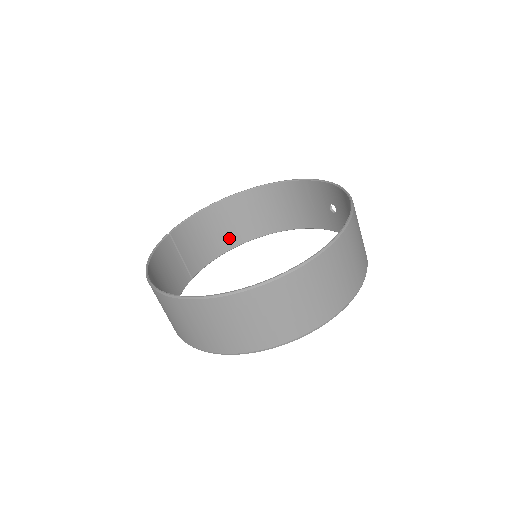
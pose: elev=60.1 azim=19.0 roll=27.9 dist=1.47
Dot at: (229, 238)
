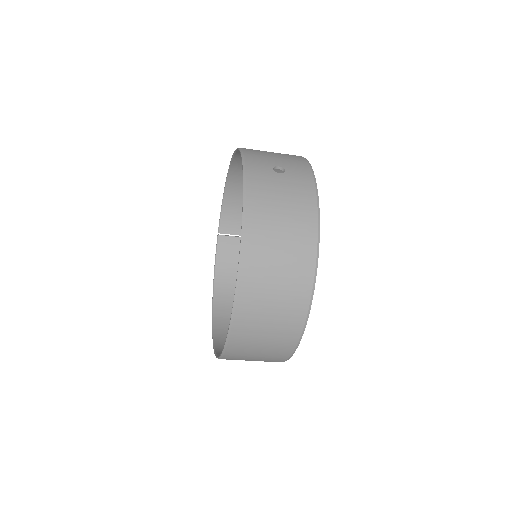
Dot at: occluded
